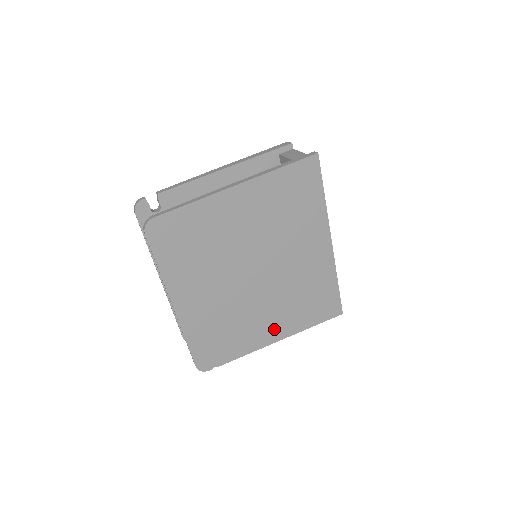
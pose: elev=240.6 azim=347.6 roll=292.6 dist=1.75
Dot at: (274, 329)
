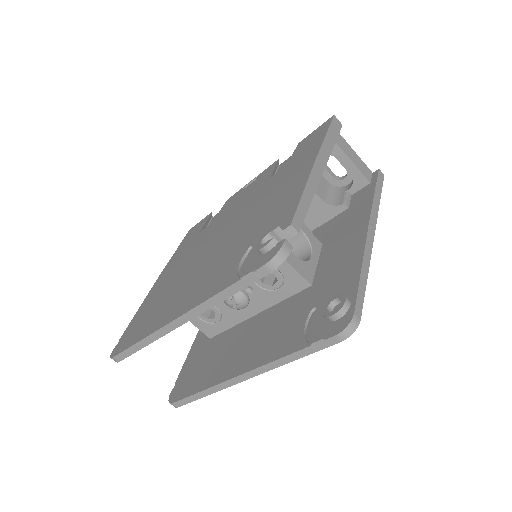
Dot at: occluded
